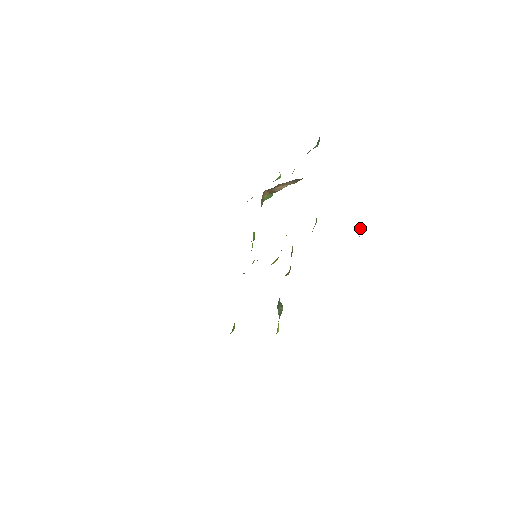
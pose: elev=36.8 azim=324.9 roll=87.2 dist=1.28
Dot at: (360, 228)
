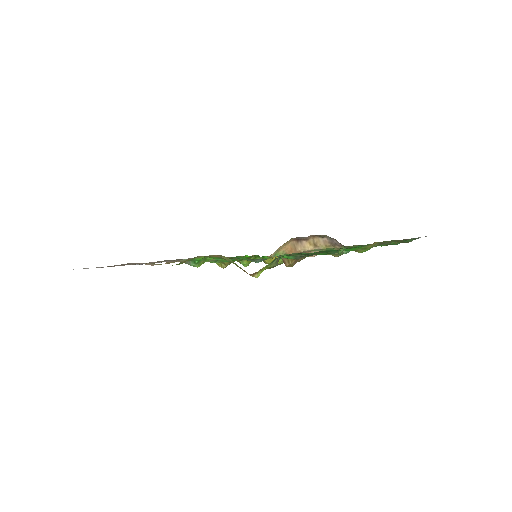
Dot at: occluded
